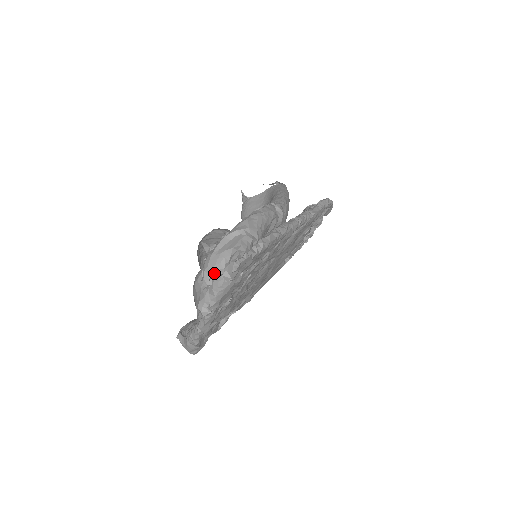
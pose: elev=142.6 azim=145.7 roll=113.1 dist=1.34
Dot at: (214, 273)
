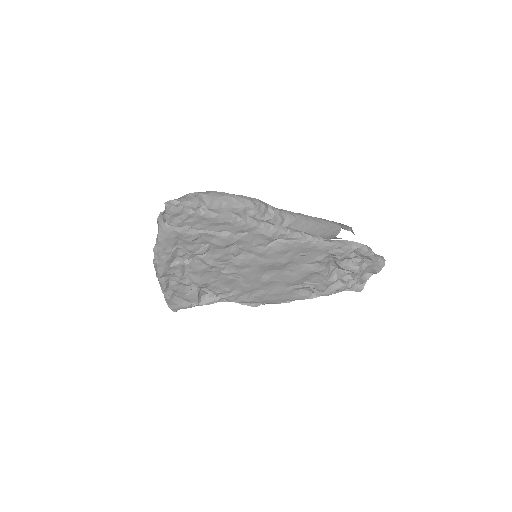
Dot at: (160, 213)
